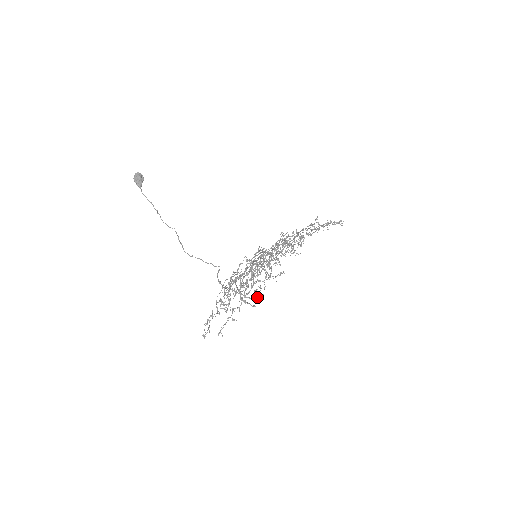
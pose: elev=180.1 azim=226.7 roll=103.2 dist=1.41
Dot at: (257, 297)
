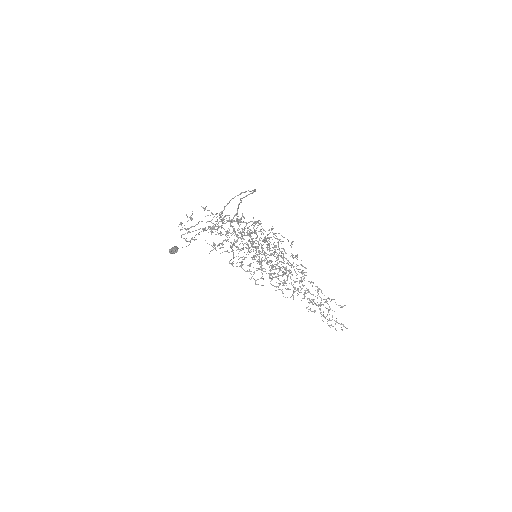
Dot at: occluded
